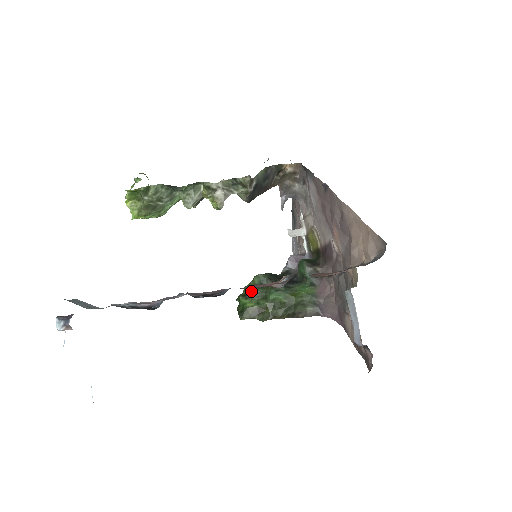
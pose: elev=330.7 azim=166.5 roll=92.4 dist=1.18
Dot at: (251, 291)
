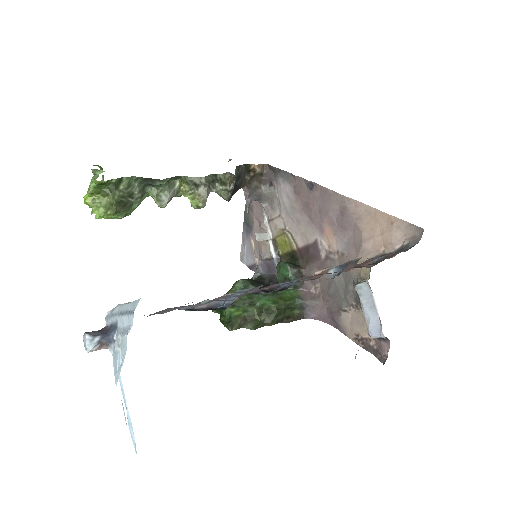
Dot at: occluded
